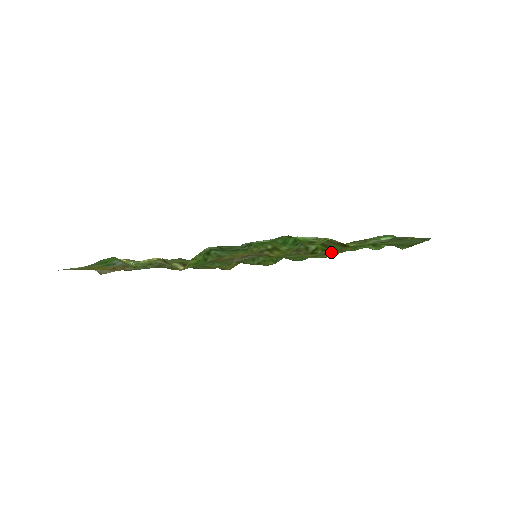
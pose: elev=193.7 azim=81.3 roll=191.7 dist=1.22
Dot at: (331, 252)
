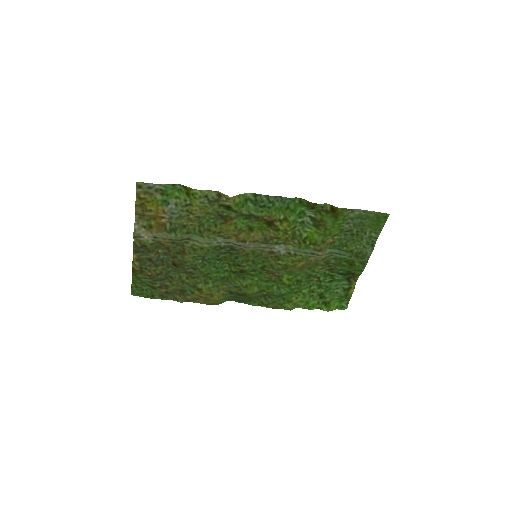
Dot at: (311, 255)
